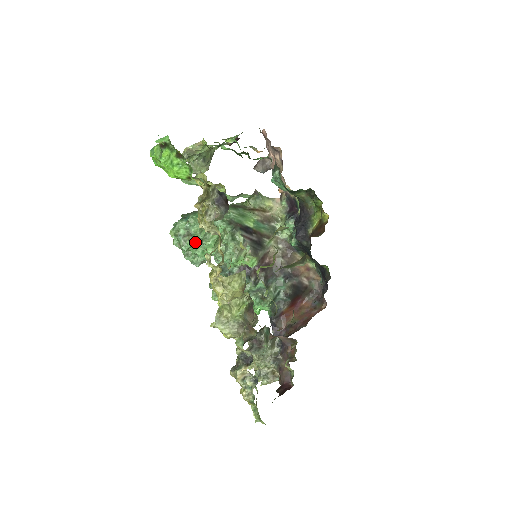
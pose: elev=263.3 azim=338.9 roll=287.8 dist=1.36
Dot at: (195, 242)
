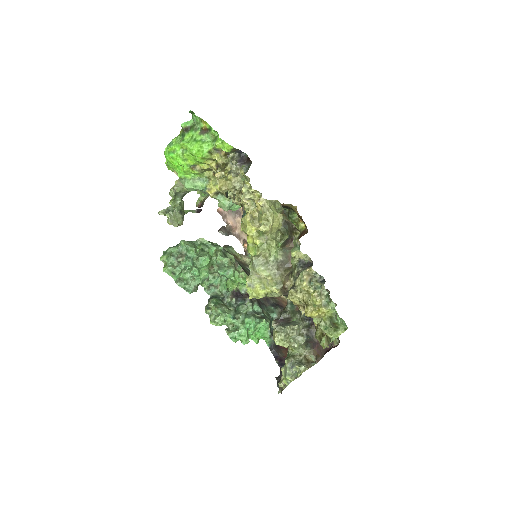
Dot at: (191, 259)
